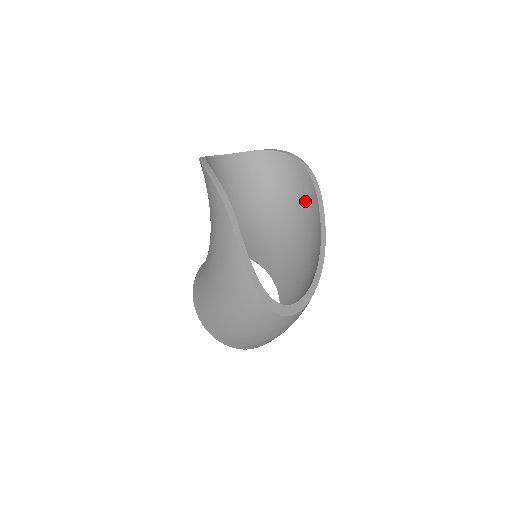
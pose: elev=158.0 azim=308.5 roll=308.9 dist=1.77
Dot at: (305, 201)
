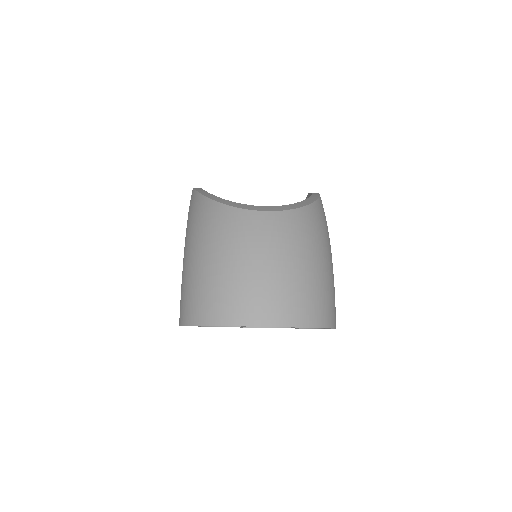
Dot at: occluded
